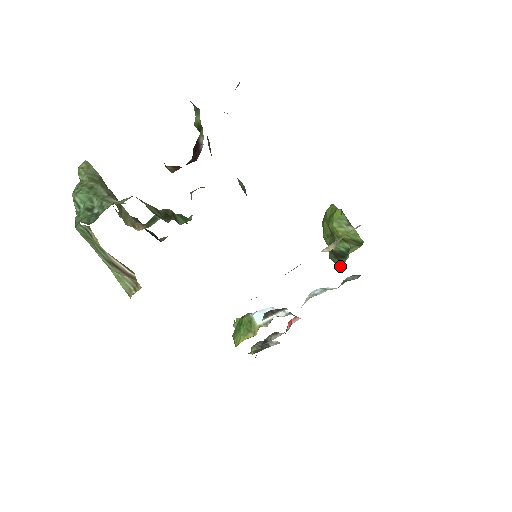
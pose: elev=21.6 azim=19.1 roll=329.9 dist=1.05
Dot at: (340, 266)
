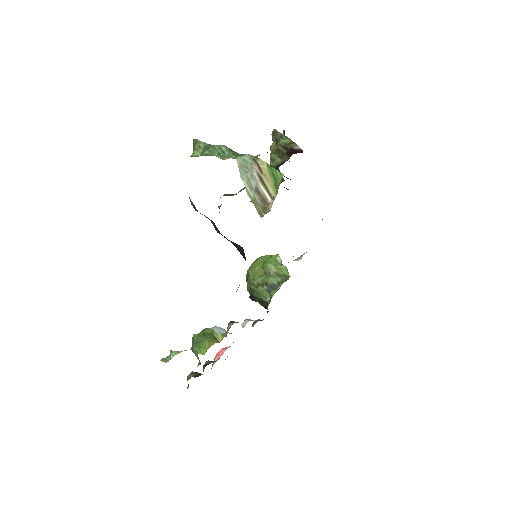
Dot at: (265, 300)
